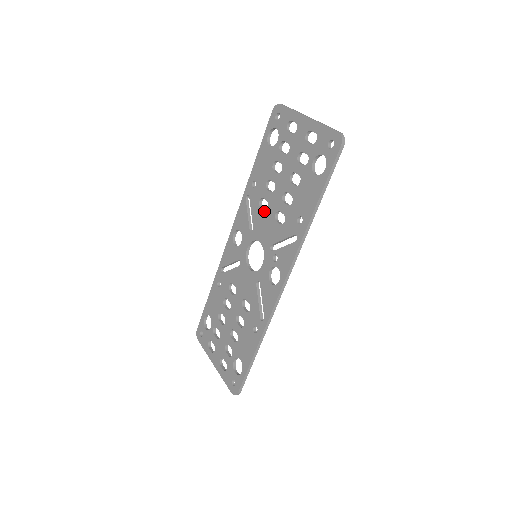
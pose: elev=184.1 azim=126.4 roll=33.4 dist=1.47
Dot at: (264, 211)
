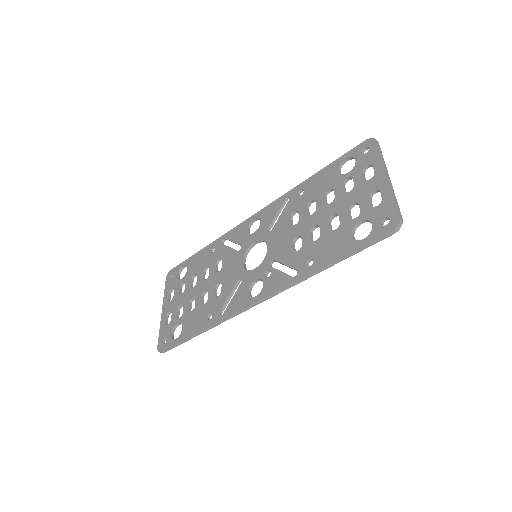
Dot at: (290, 224)
